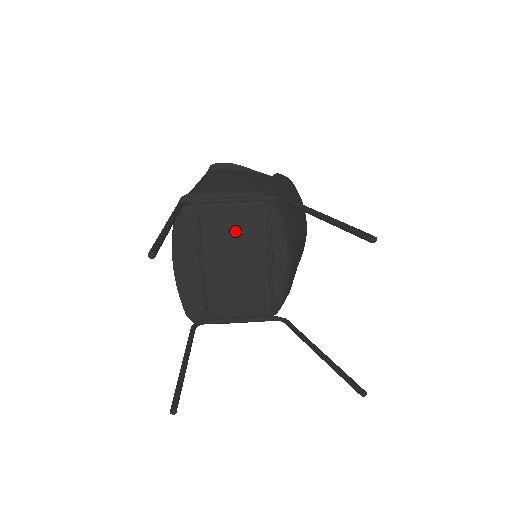
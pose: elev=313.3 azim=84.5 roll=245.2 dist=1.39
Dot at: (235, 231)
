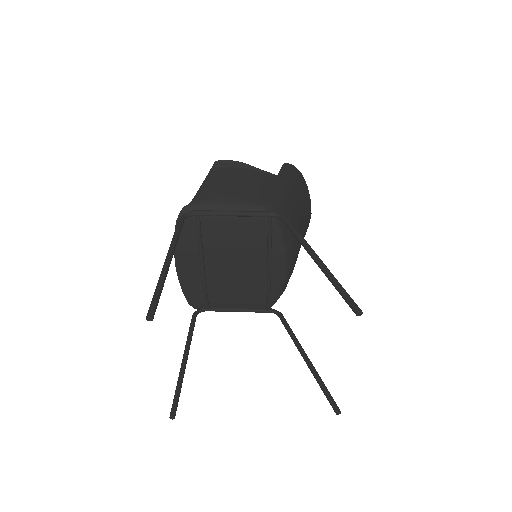
Dot at: (235, 241)
